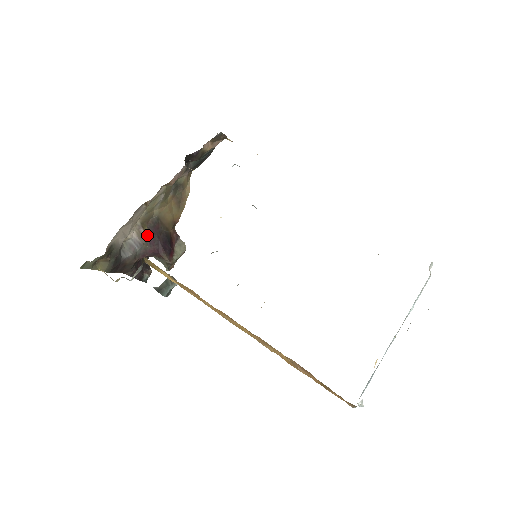
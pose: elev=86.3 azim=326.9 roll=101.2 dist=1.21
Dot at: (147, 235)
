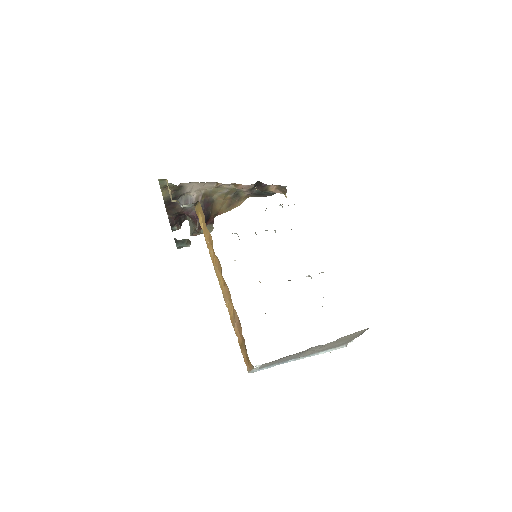
Dot at: (200, 203)
